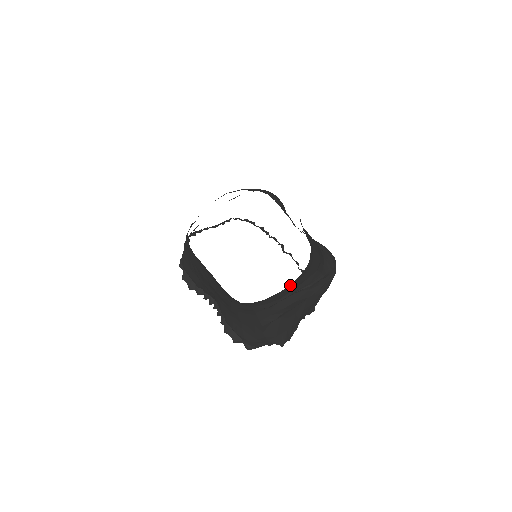
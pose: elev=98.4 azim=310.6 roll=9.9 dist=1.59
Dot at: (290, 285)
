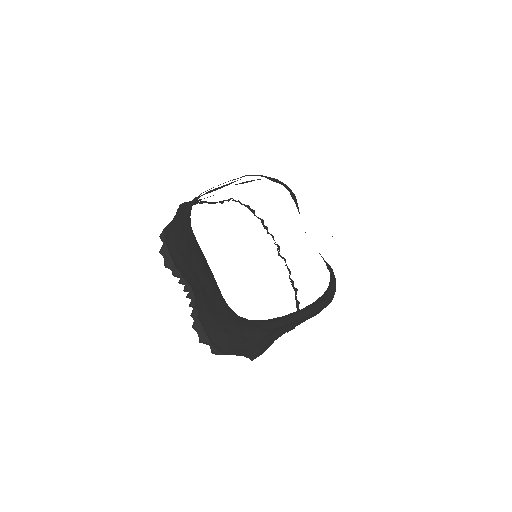
Dot at: occluded
